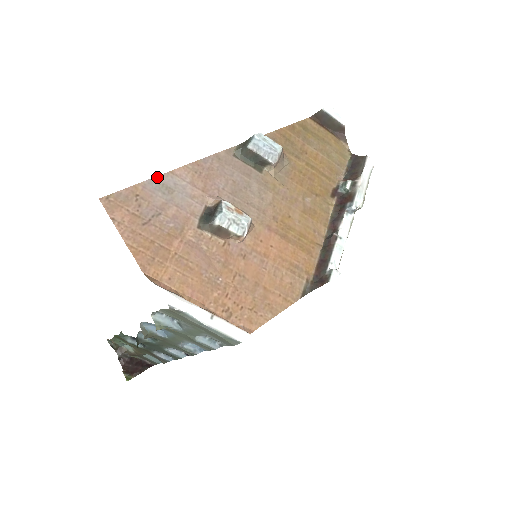
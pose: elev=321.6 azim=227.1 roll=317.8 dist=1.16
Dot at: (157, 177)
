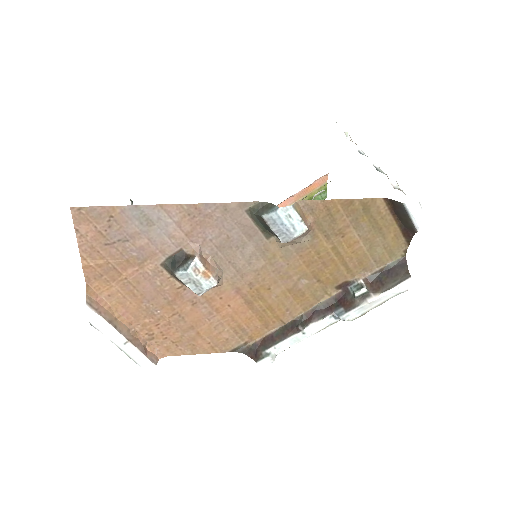
Dot at: (142, 206)
